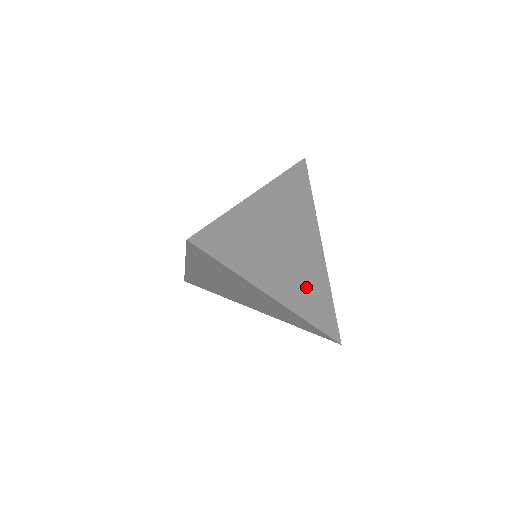
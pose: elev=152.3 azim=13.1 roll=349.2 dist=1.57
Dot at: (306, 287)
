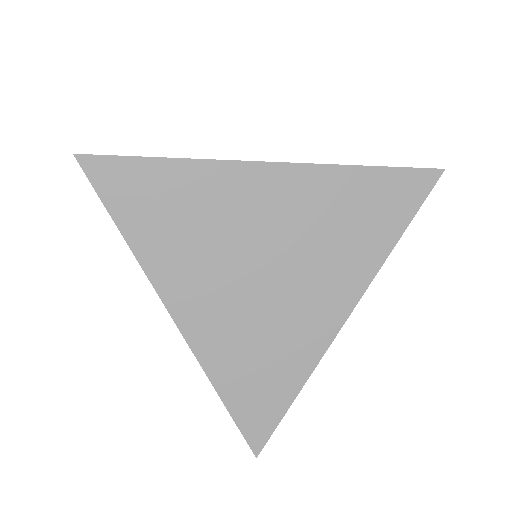
Dot at: (253, 344)
